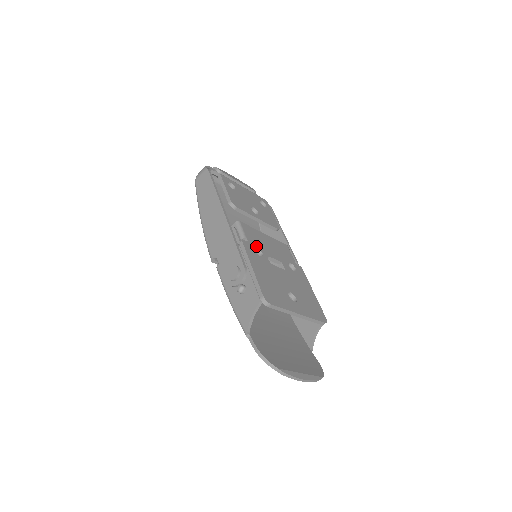
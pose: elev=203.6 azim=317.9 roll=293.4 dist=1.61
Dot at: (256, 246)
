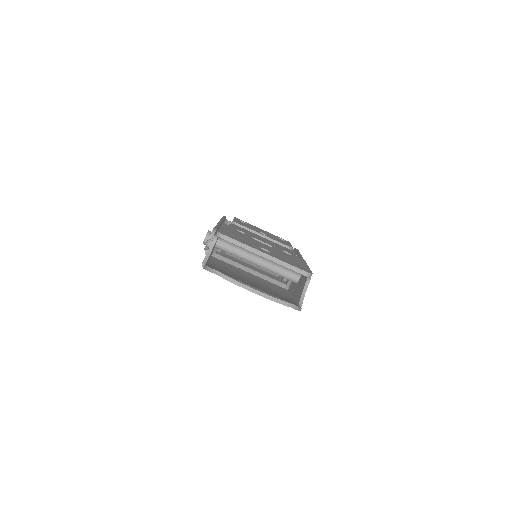
Dot at: (241, 231)
